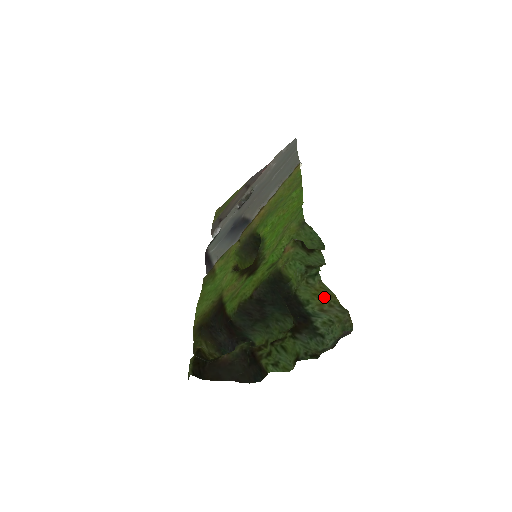
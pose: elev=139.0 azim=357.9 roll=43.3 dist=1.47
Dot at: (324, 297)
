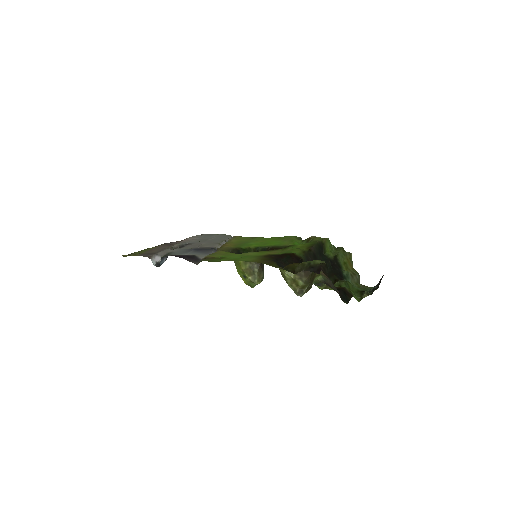
Dot at: (349, 268)
